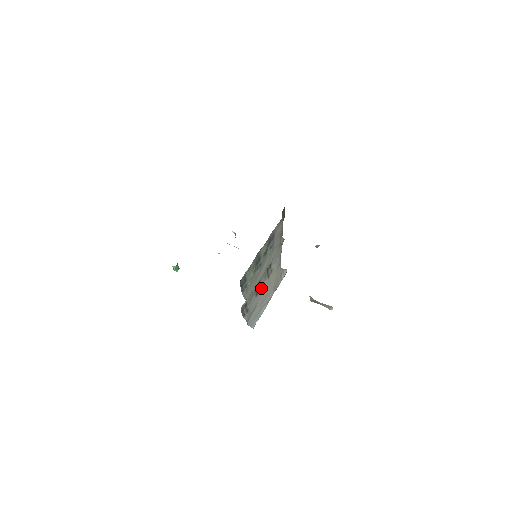
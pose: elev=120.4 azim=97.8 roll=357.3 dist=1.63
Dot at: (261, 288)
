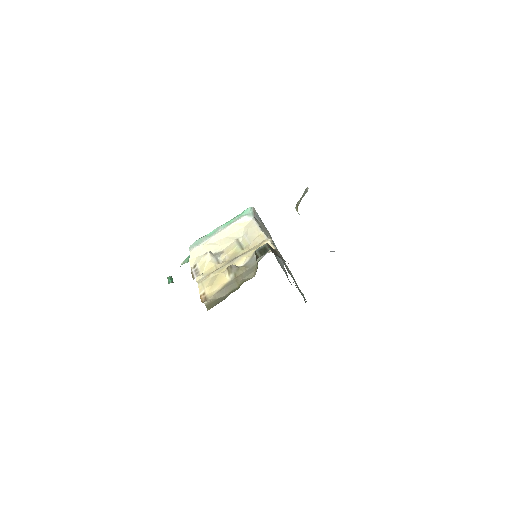
Dot at: occluded
